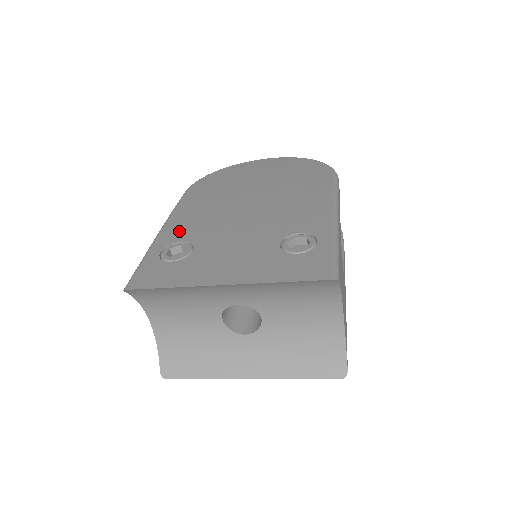
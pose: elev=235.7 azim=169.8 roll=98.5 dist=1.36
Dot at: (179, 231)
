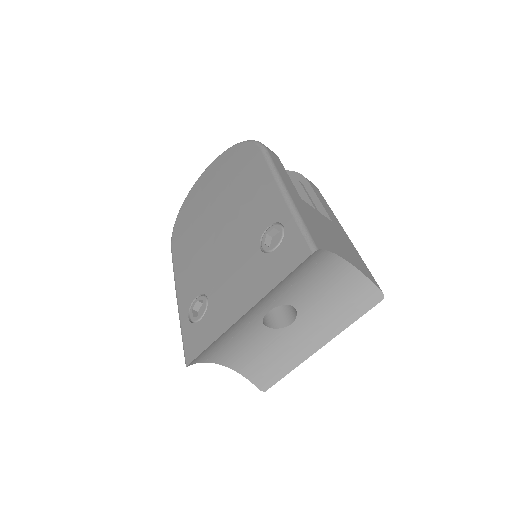
Dot at: (189, 289)
